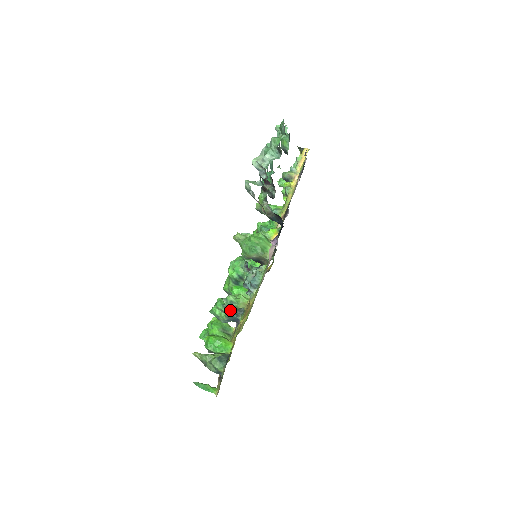
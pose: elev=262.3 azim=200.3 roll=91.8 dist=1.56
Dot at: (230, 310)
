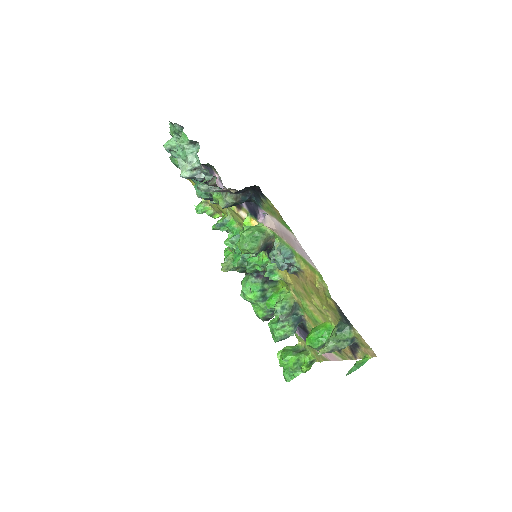
Dot at: (288, 316)
